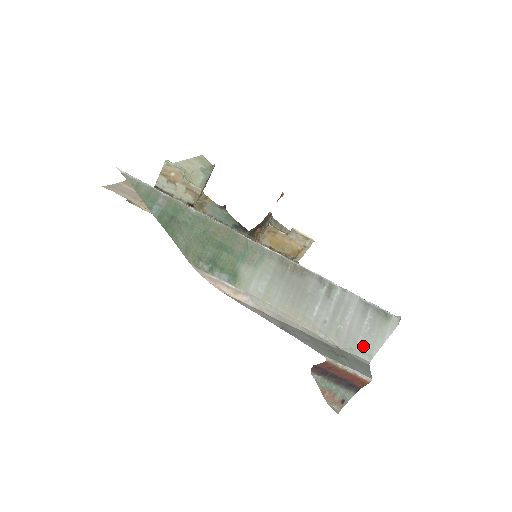
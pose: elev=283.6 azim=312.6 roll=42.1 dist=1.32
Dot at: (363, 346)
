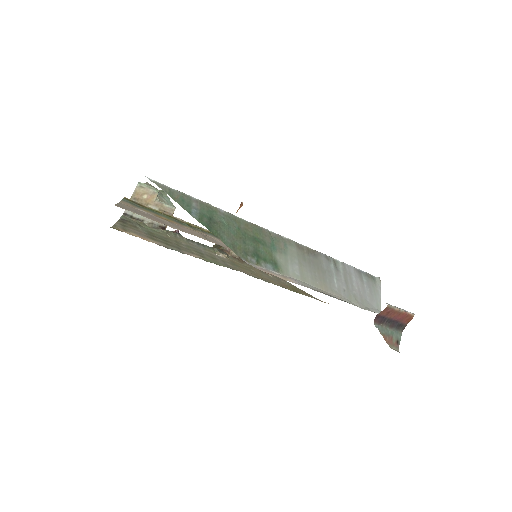
Dot at: (372, 304)
